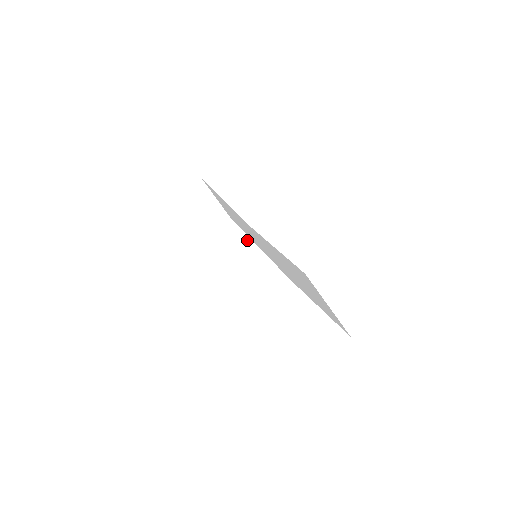
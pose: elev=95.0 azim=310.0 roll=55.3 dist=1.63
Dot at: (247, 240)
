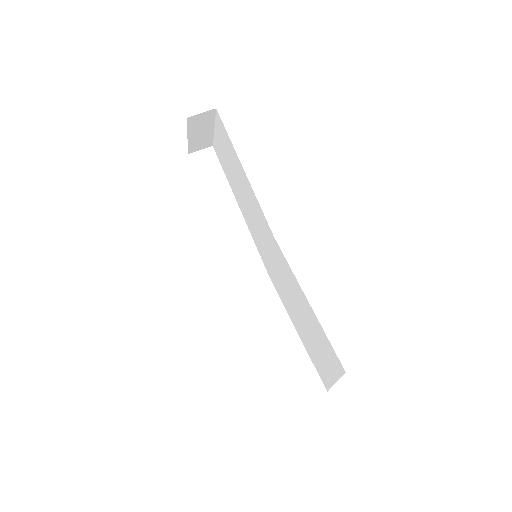
Dot at: (229, 194)
